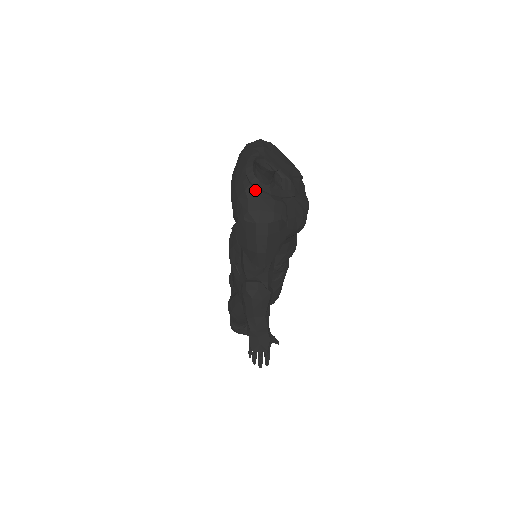
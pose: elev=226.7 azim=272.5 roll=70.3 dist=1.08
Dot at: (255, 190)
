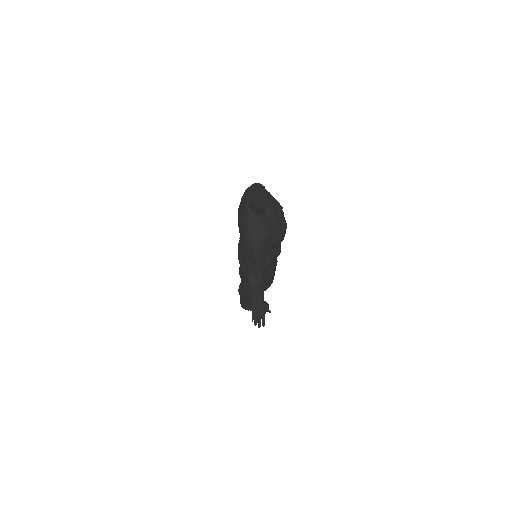
Dot at: (252, 220)
